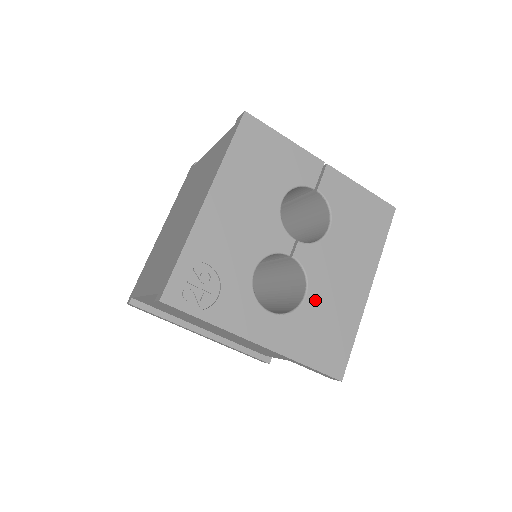
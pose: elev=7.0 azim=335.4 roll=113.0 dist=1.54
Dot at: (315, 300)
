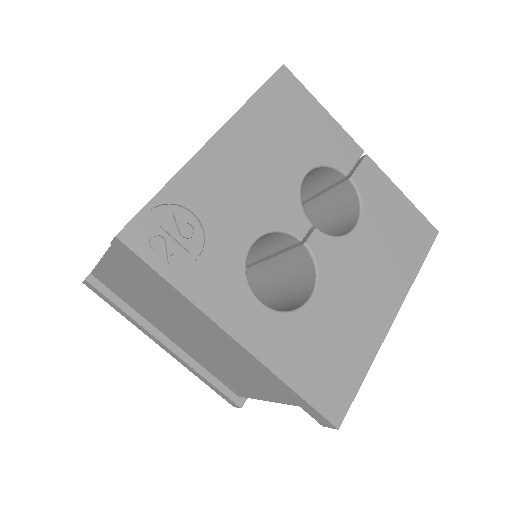
Dot at: (323, 307)
